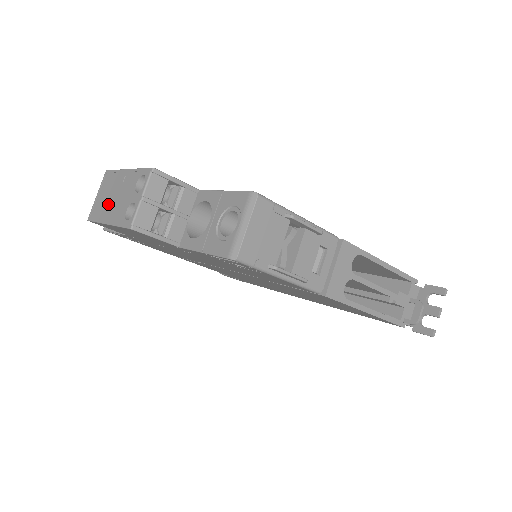
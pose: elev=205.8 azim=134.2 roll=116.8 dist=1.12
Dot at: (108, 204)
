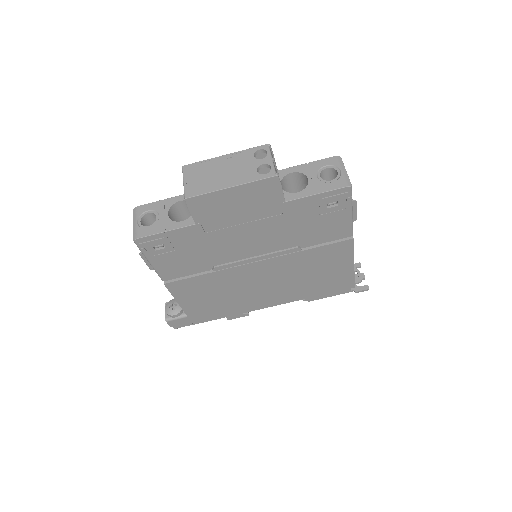
Dot at: (217, 178)
